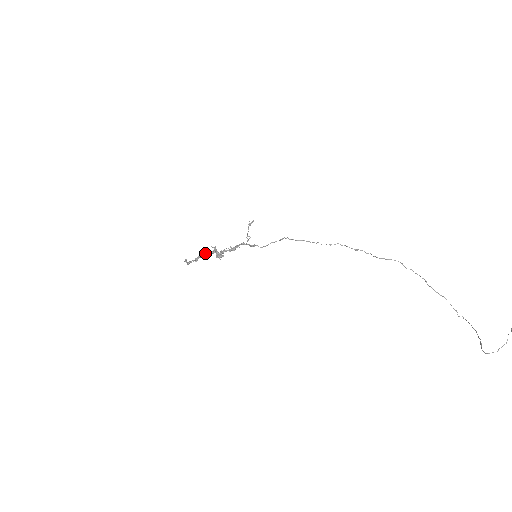
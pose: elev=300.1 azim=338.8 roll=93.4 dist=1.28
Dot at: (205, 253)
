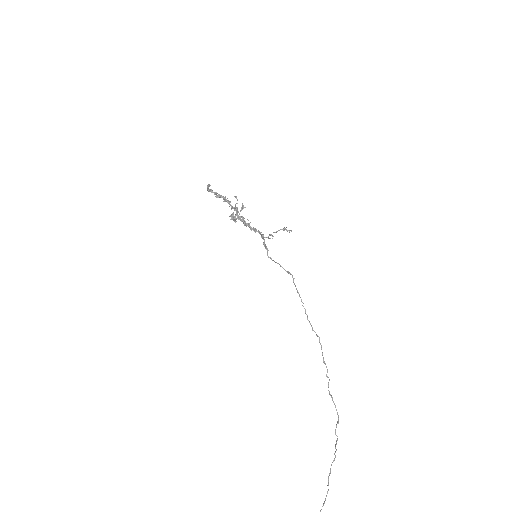
Dot at: (230, 201)
